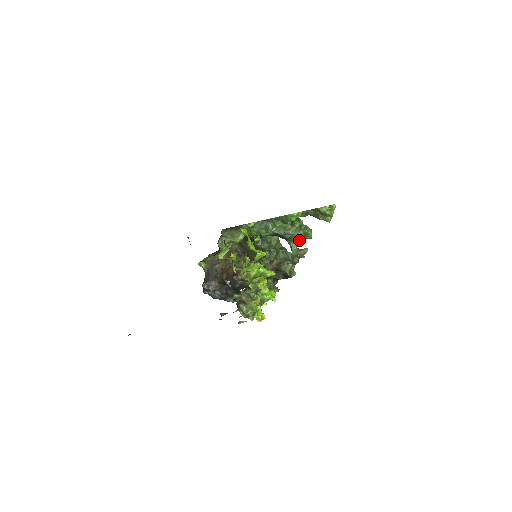
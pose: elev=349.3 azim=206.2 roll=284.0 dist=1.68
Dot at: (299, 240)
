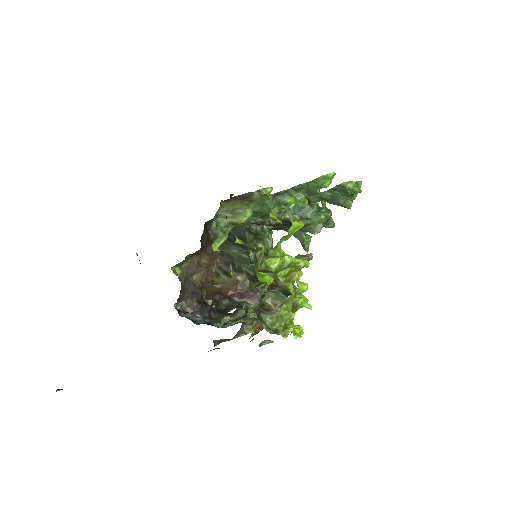
Dot at: (319, 229)
